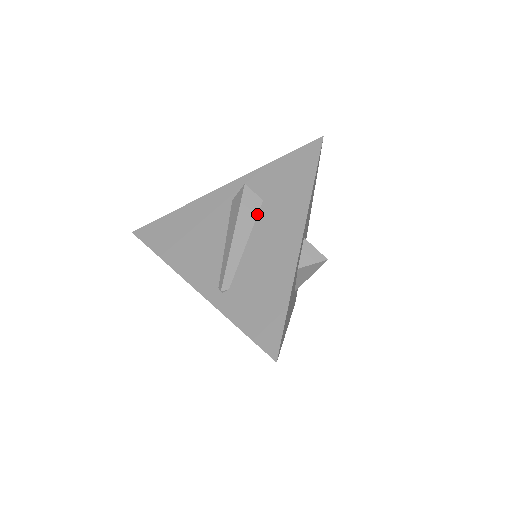
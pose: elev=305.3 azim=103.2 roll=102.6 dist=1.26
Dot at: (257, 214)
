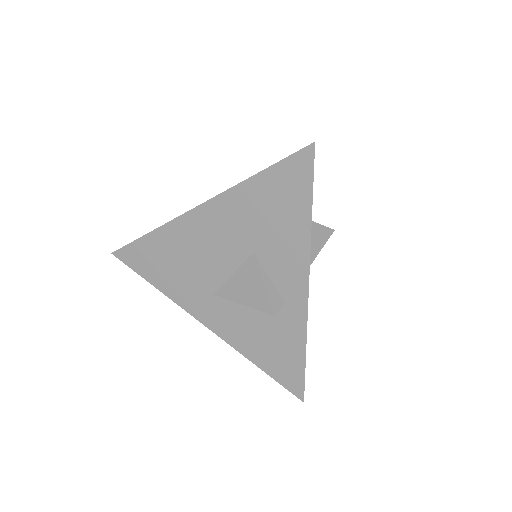
Dot at: occluded
